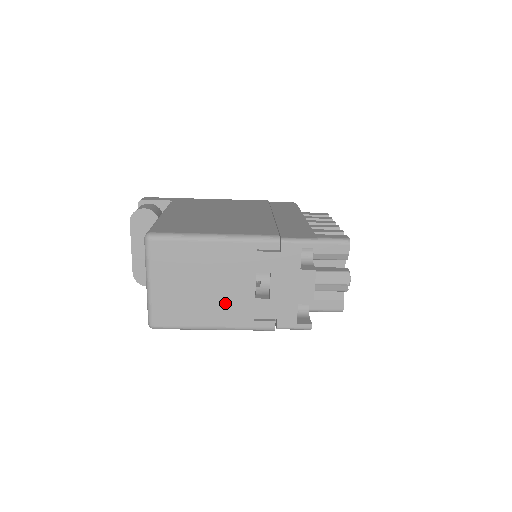
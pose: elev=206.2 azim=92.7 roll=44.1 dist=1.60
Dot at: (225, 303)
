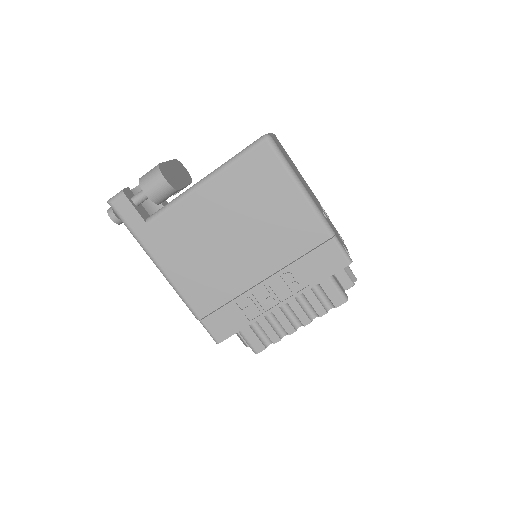
Dot at: (309, 191)
